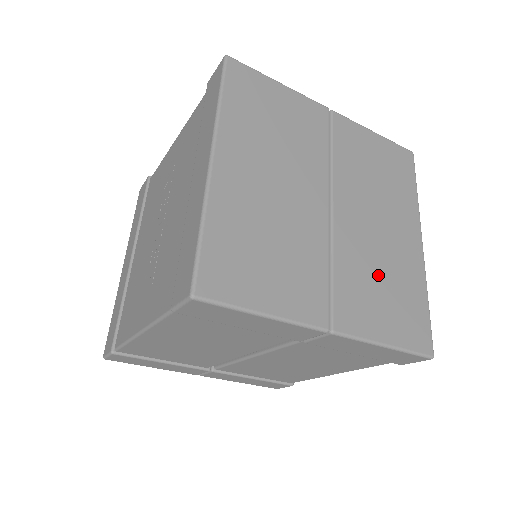
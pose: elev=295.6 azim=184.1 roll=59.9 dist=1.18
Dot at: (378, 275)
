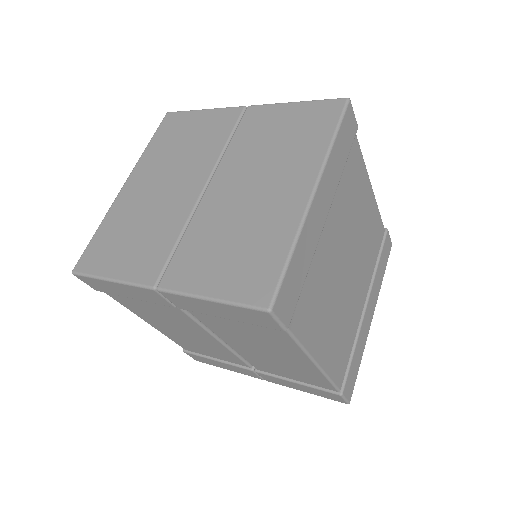
Dot at: (230, 235)
